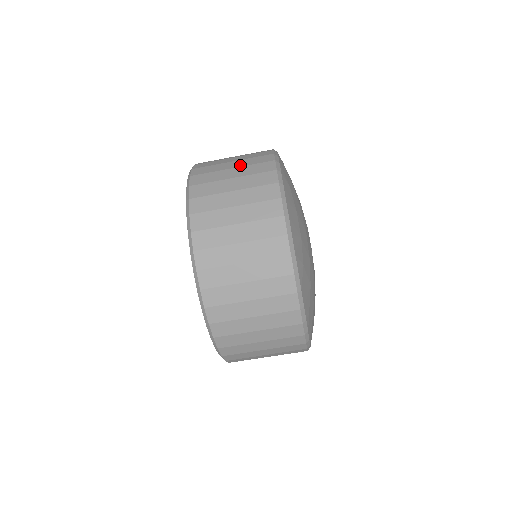
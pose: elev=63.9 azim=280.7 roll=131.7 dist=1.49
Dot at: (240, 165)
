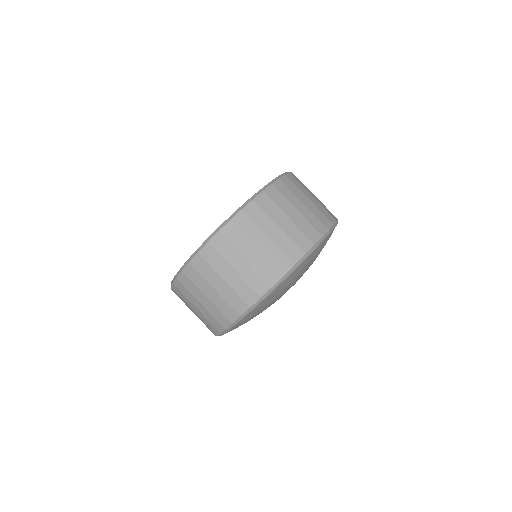
Dot at: occluded
